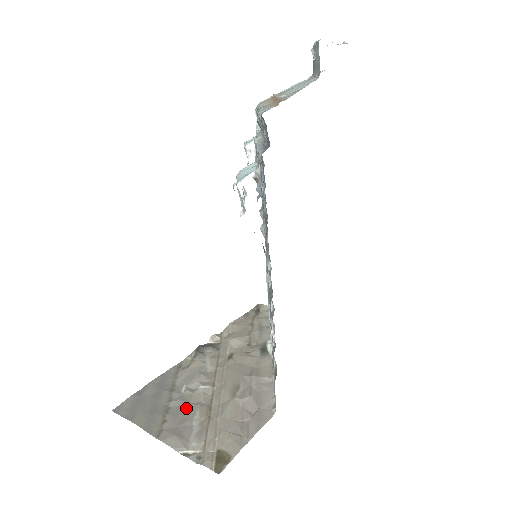
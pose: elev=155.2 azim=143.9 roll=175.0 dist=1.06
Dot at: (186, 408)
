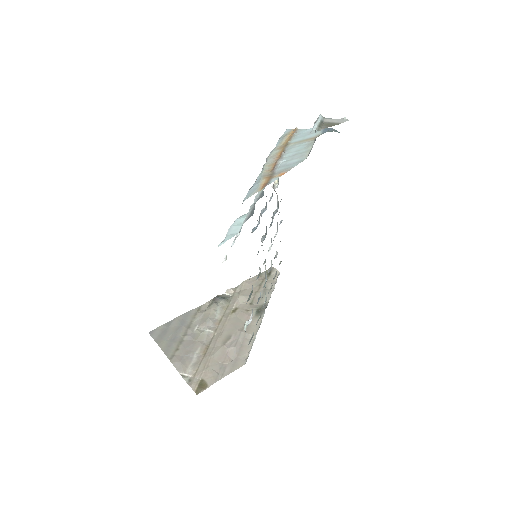
Dot at: (193, 343)
